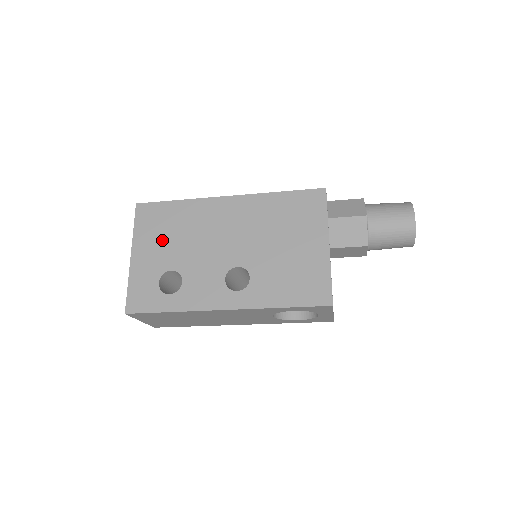
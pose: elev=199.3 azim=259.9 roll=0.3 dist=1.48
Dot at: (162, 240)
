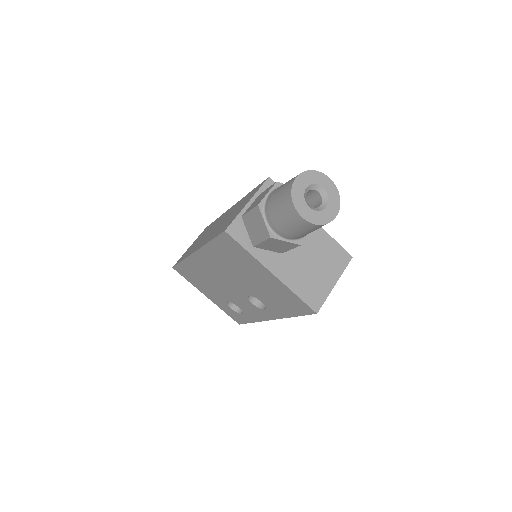
Dot at: (205, 286)
